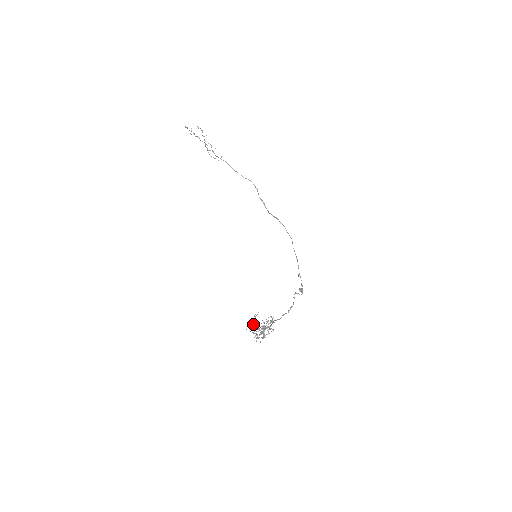
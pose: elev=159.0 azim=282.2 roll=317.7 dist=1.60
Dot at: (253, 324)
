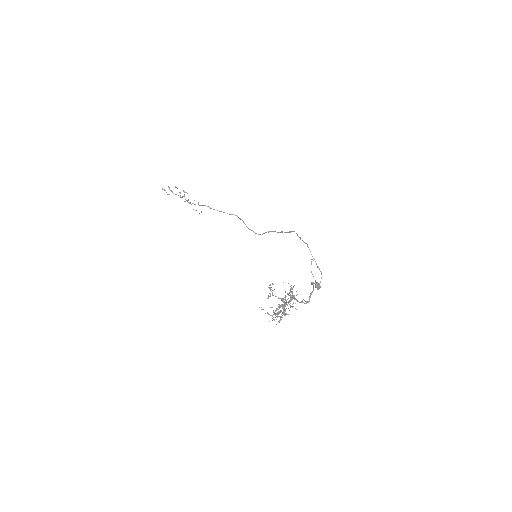
Dot at: (269, 296)
